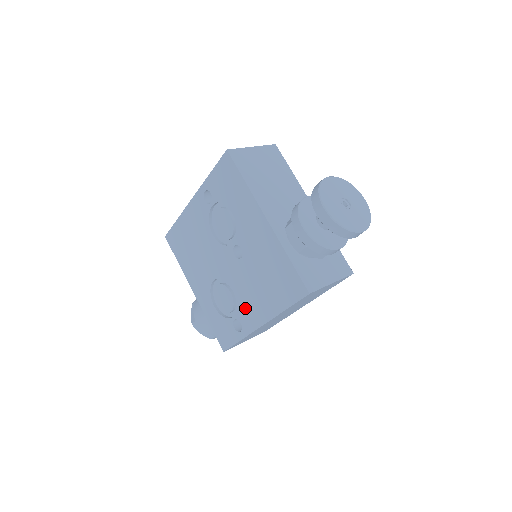
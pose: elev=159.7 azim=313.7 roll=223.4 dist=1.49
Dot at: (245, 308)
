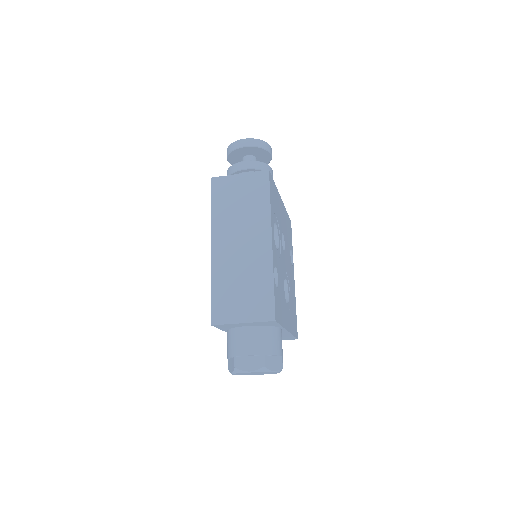
Dot at: occluded
